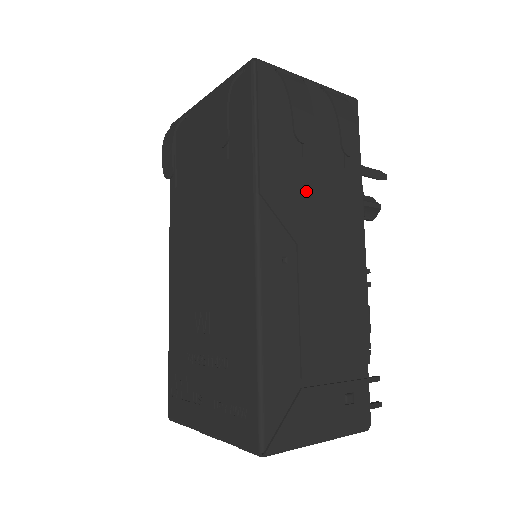
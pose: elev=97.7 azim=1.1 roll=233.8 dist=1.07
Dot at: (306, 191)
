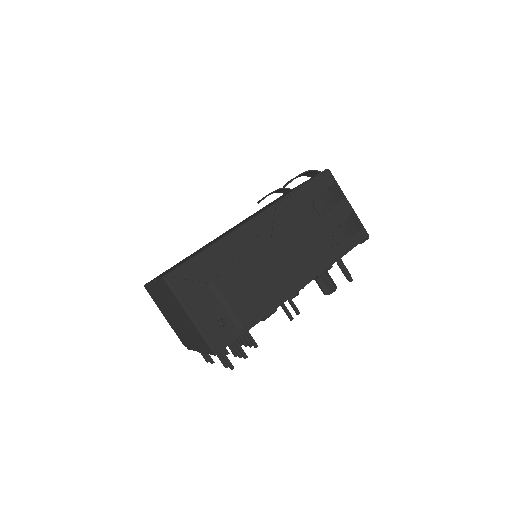
Dot at: (299, 230)
